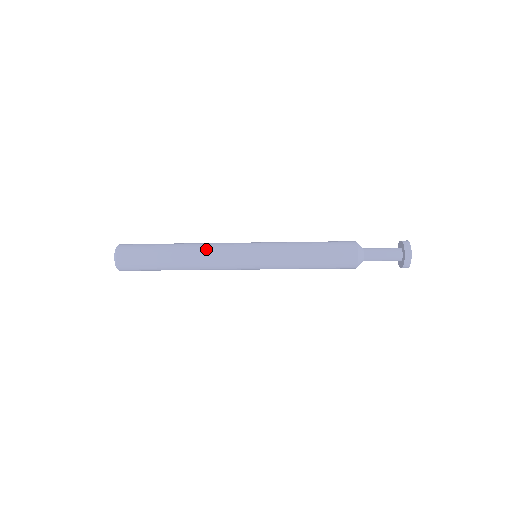
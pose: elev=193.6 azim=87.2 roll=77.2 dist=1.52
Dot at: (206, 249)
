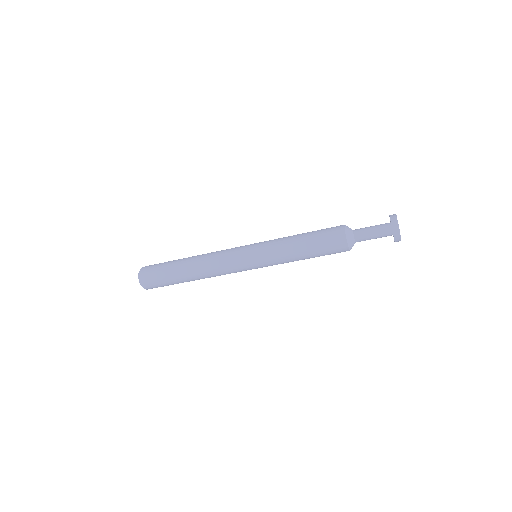
Dot at: (211, 266)
